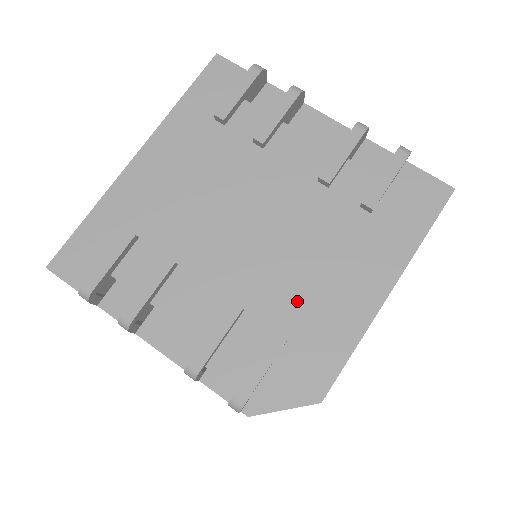
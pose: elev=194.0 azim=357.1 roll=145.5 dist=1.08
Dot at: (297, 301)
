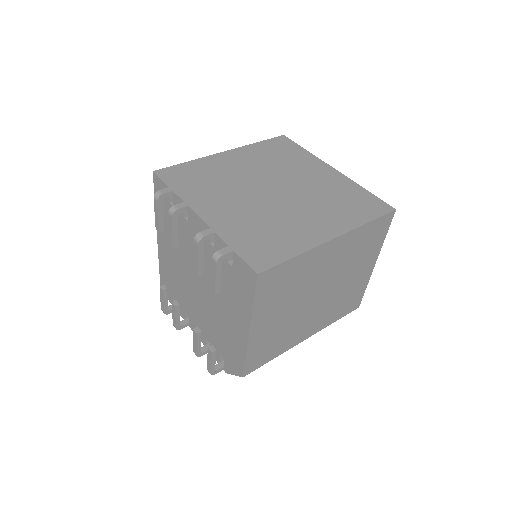
Dot at: (222, 327)
